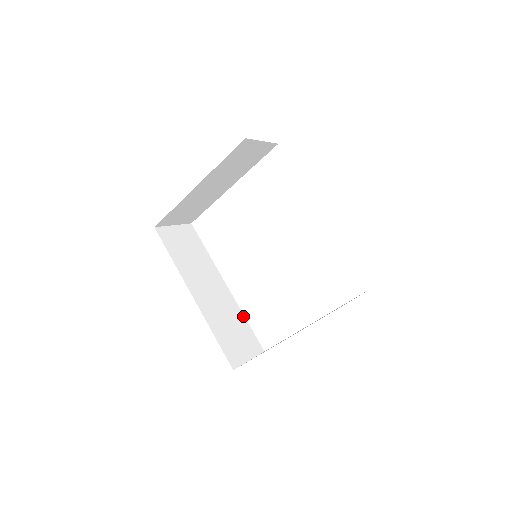
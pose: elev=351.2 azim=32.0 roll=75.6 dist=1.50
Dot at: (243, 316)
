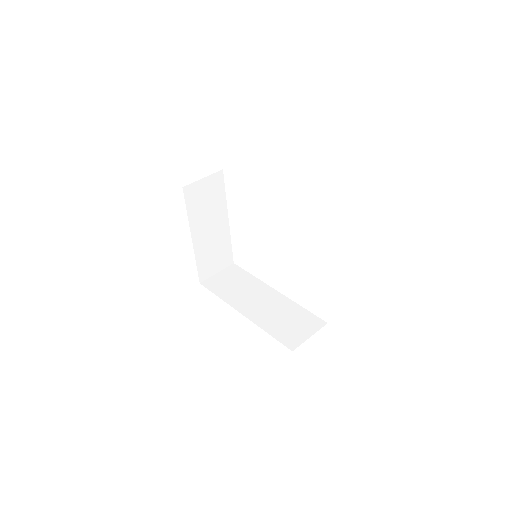
Dot at: (298, 306)
